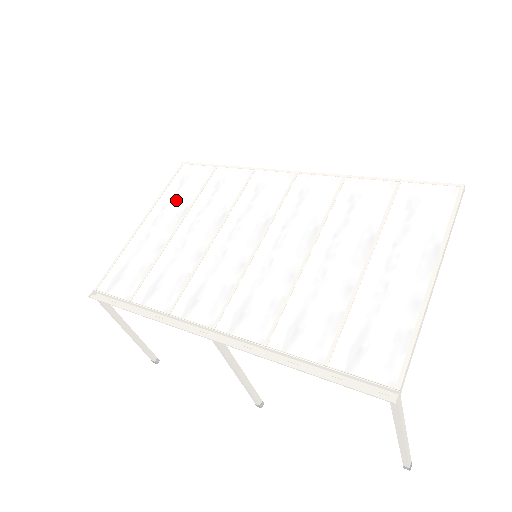
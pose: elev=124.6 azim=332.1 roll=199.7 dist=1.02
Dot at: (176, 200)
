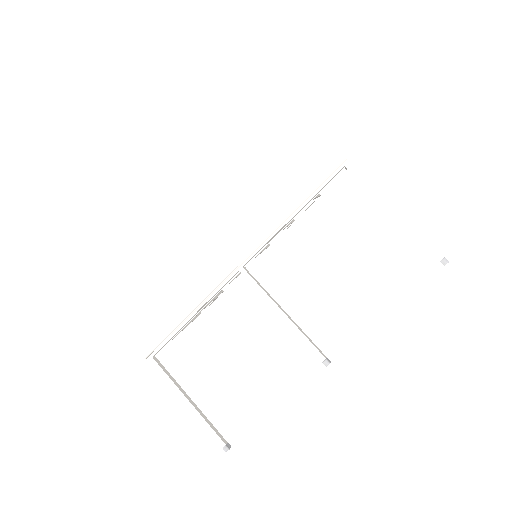
Dot at: occluded
